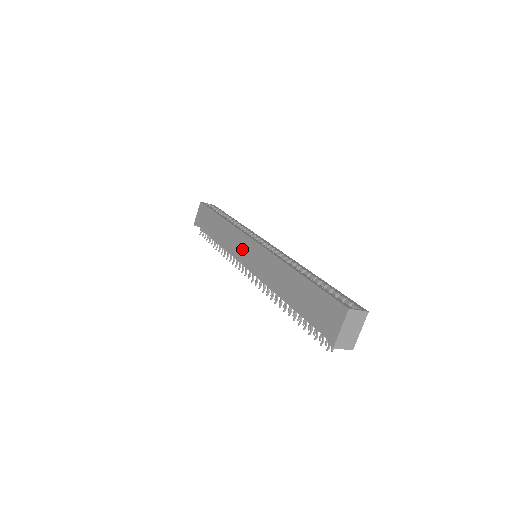
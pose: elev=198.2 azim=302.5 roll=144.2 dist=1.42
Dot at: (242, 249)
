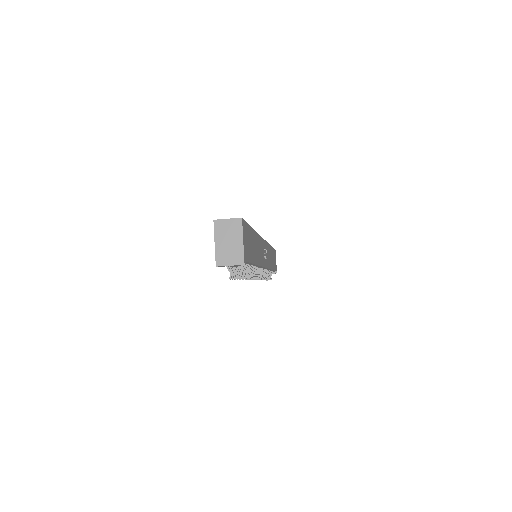
Dot at: occluded
